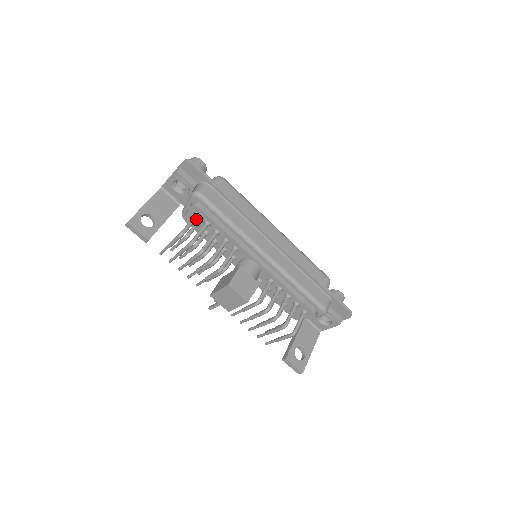
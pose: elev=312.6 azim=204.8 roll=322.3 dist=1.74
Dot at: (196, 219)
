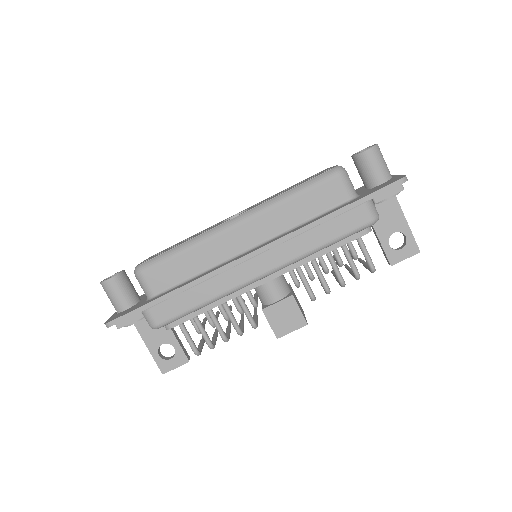
Dot at: (184, 328)
